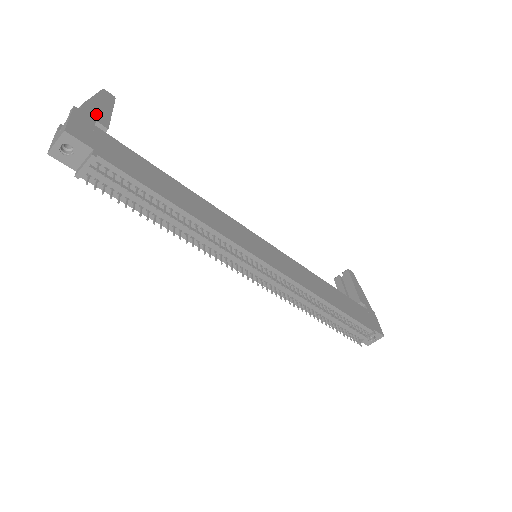
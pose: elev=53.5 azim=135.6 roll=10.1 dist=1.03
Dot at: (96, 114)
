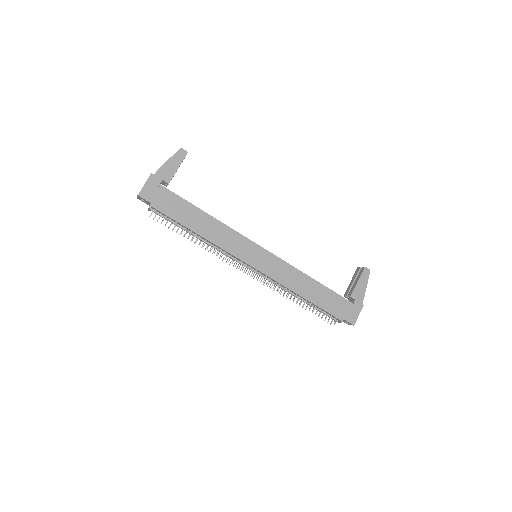
Dot at: (165, 174)
